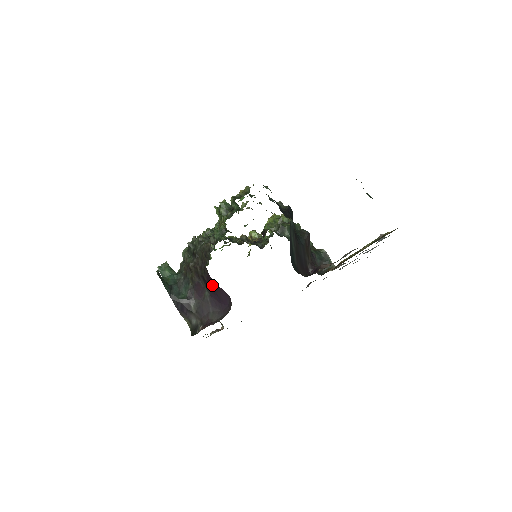
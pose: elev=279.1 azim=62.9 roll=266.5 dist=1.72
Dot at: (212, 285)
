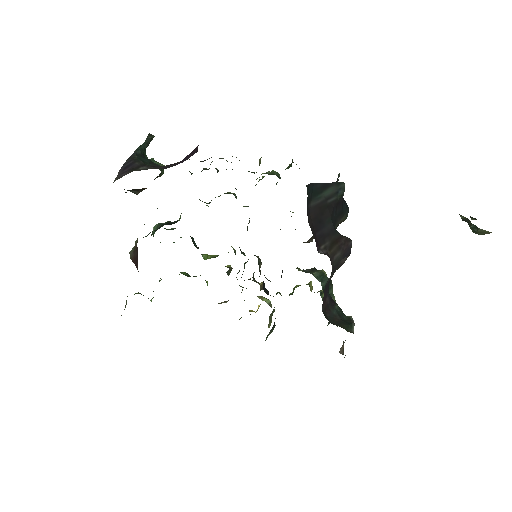
Dot at: occluded
